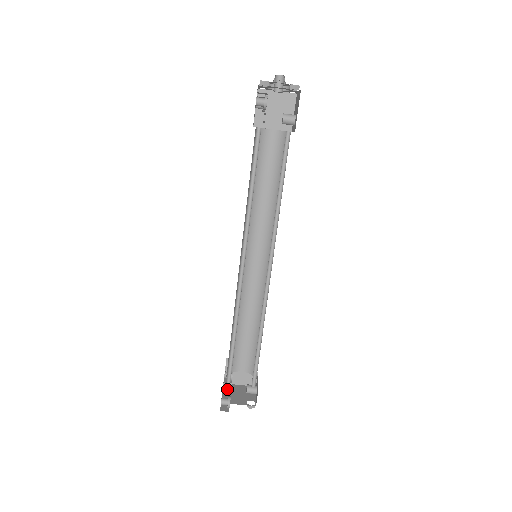
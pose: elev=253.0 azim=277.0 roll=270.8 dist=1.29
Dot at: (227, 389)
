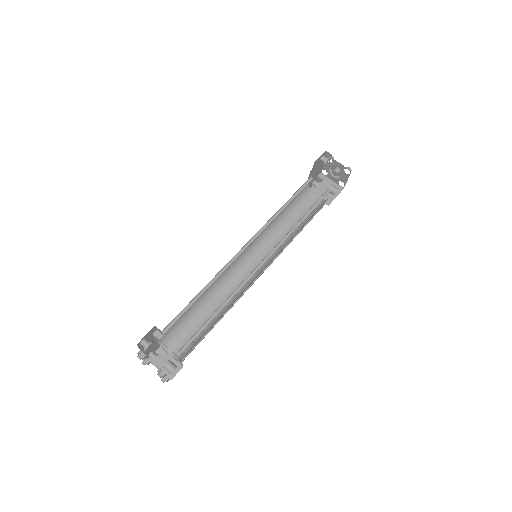
Dot at: occluded
